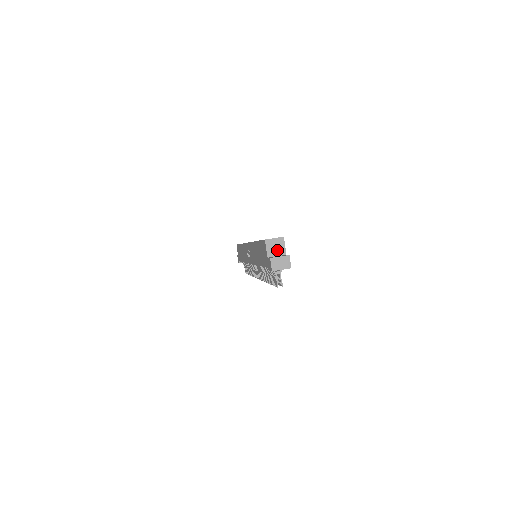
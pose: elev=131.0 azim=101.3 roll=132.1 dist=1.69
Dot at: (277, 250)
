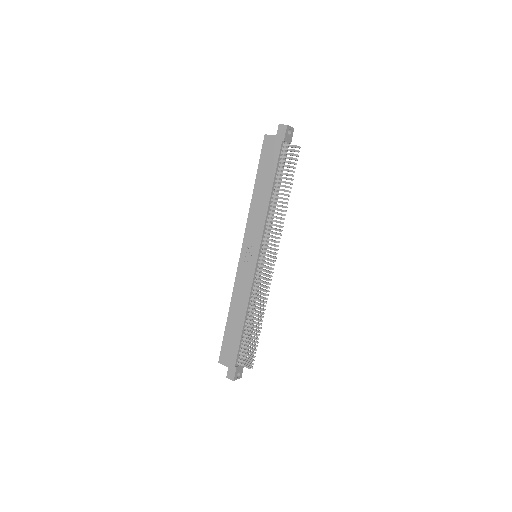
Dot at: occluded
